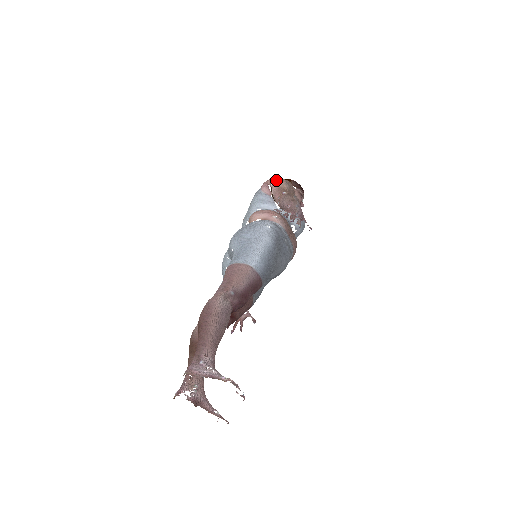
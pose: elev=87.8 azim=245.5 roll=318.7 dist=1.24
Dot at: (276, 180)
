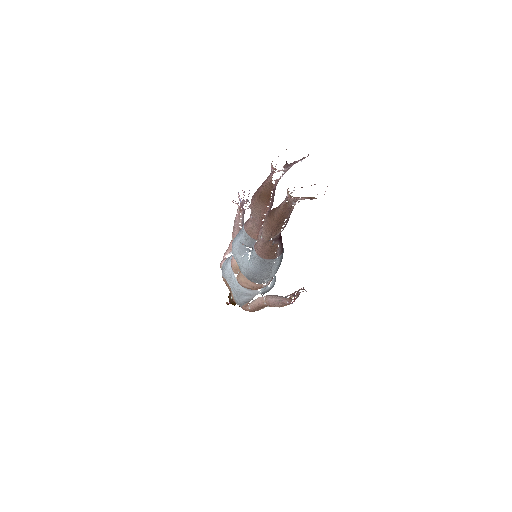
Dot at: (224, 255)
